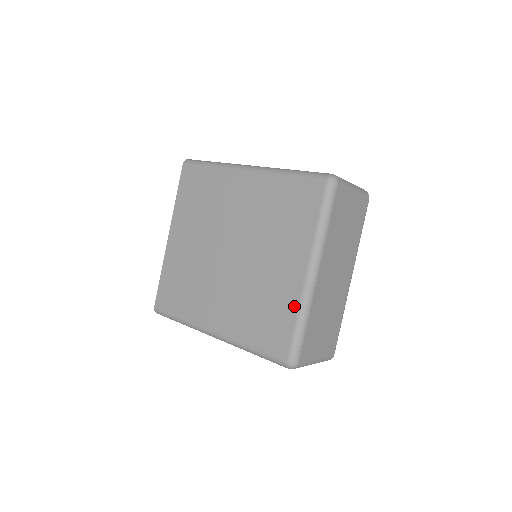
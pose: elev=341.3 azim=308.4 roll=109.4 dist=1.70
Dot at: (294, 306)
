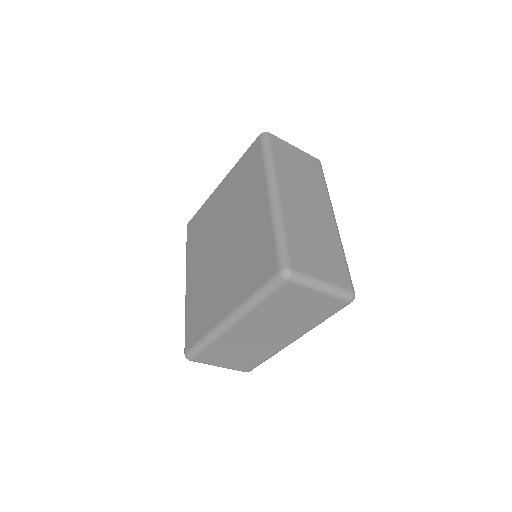
Dot at: (209, 327)
